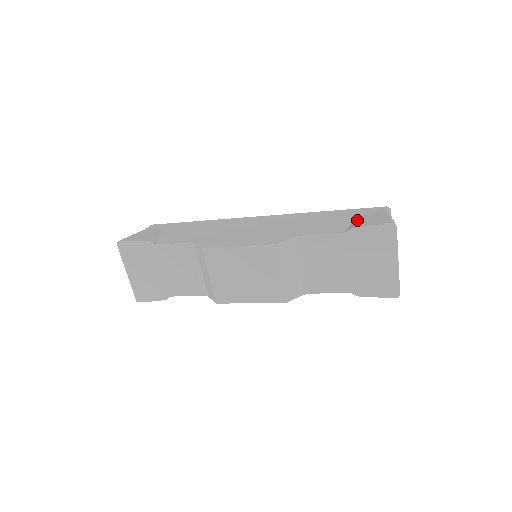
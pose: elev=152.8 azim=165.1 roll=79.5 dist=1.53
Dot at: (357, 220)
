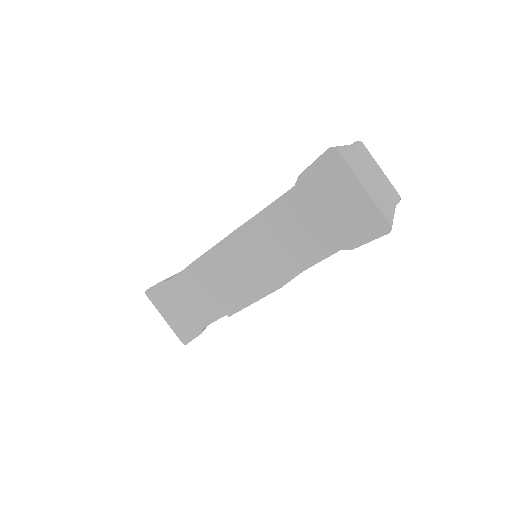
Dot at: occluded
